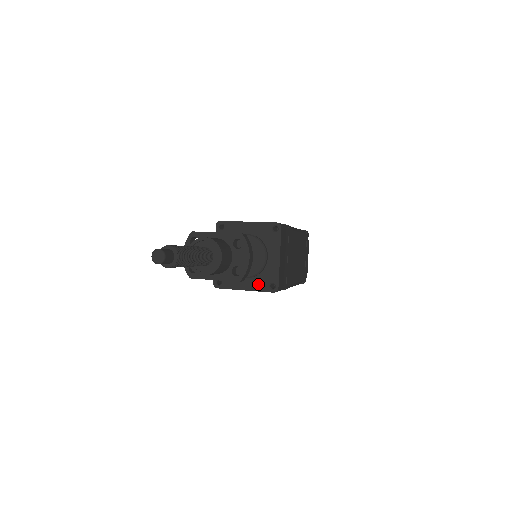
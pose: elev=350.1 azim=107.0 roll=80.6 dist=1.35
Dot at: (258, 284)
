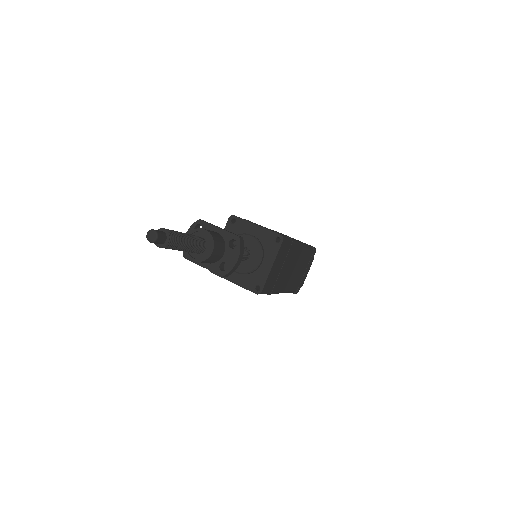
Dot at: (246, 282)
